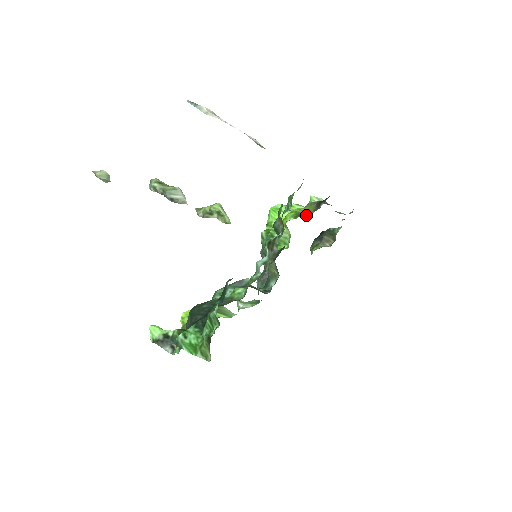
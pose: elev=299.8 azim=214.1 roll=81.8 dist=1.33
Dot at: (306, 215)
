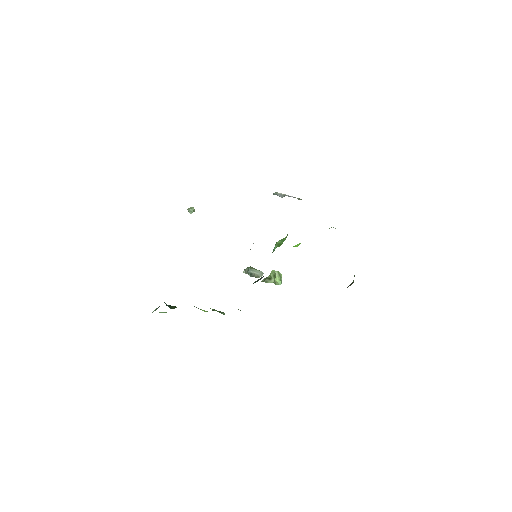
Dot at: occluded
